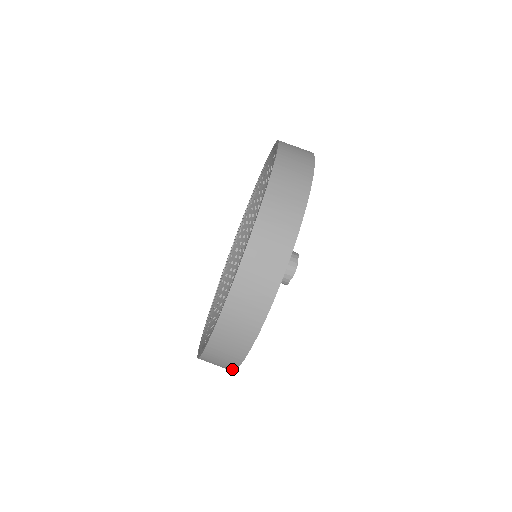
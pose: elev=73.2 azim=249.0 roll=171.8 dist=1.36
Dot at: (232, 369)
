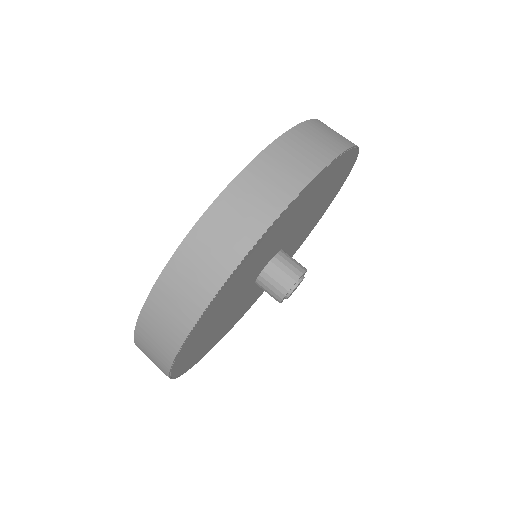
Dot at: (188, 326)
